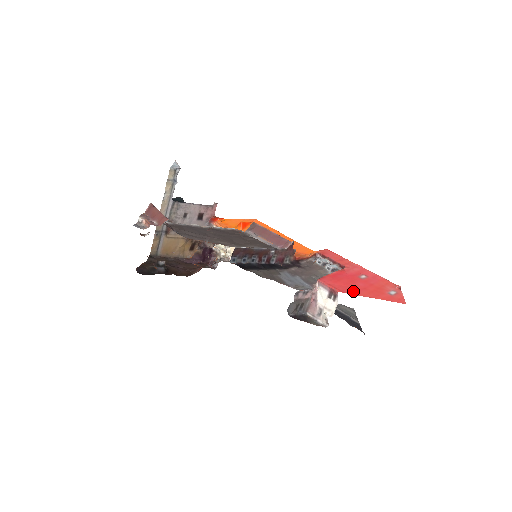
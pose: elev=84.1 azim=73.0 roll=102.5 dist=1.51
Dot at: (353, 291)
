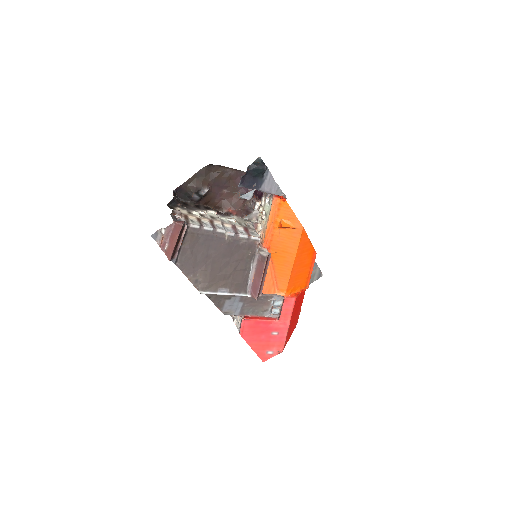
Dot at: (249, 339)
